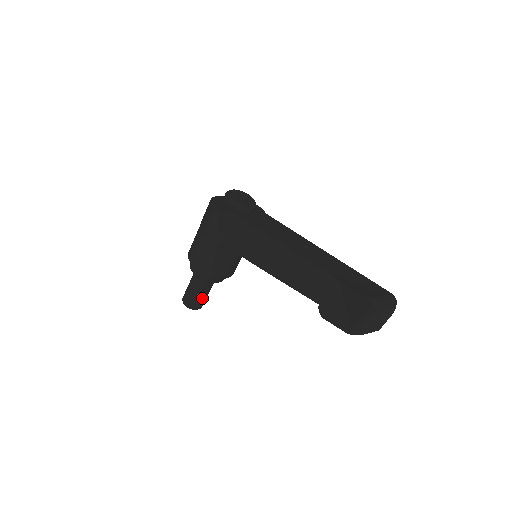
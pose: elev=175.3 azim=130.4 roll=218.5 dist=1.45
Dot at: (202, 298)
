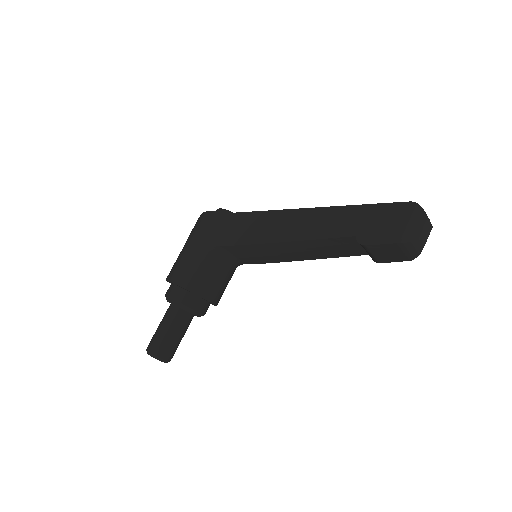
Dot at: (175, 341)
